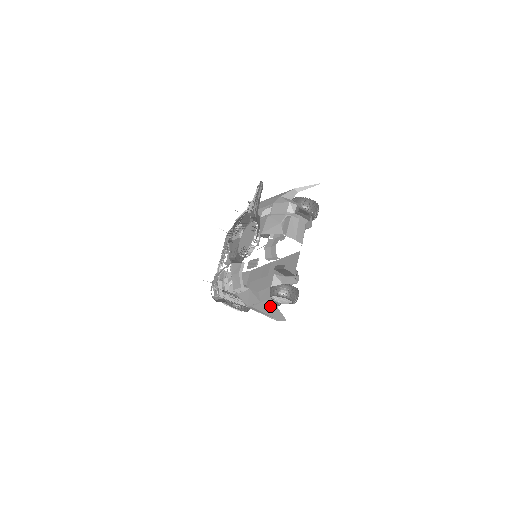
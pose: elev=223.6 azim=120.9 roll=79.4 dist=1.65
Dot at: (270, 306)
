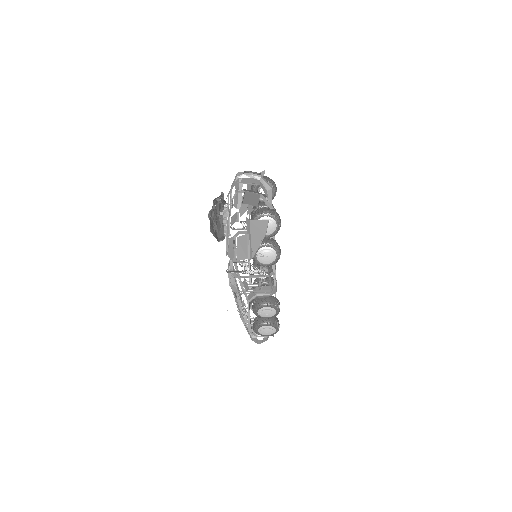
Dot at: (255, 229)
